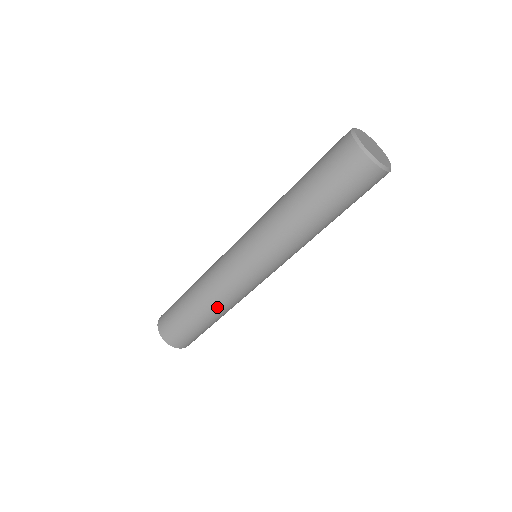
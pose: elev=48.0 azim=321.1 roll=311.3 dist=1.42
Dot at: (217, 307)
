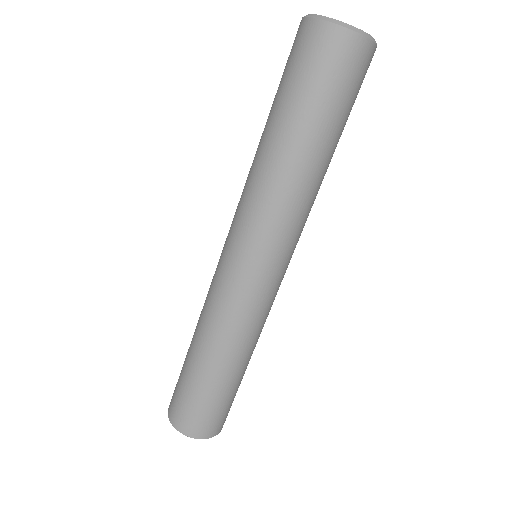
Dot at: (204, 335)
